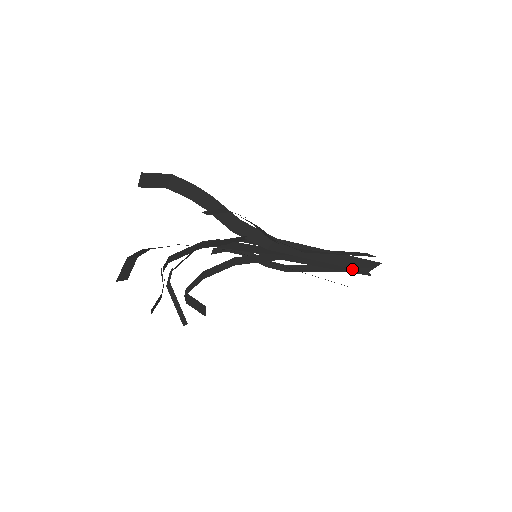
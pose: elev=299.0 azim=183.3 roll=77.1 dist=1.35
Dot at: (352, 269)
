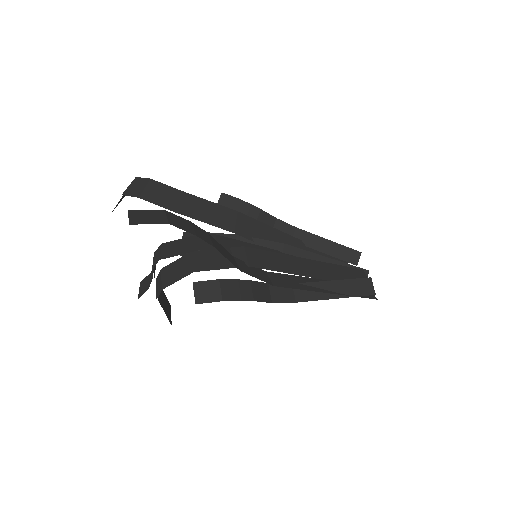
Dot at: occluded
